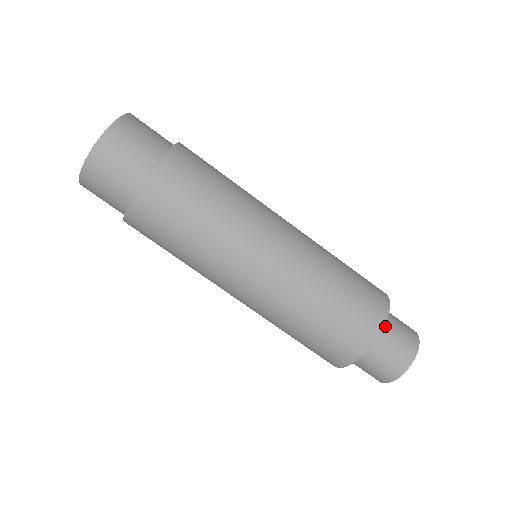
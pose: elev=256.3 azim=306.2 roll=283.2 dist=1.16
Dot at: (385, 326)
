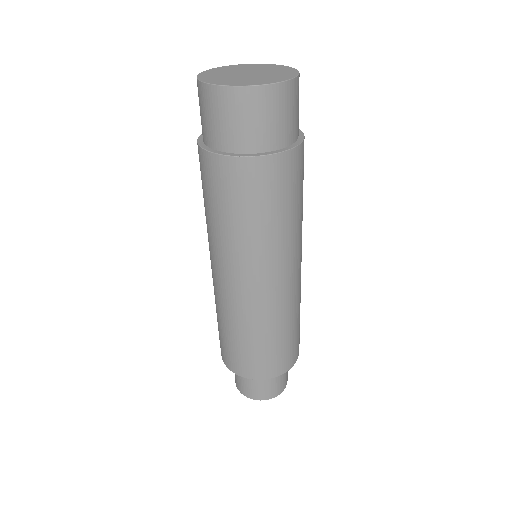
Dot at: occluded
